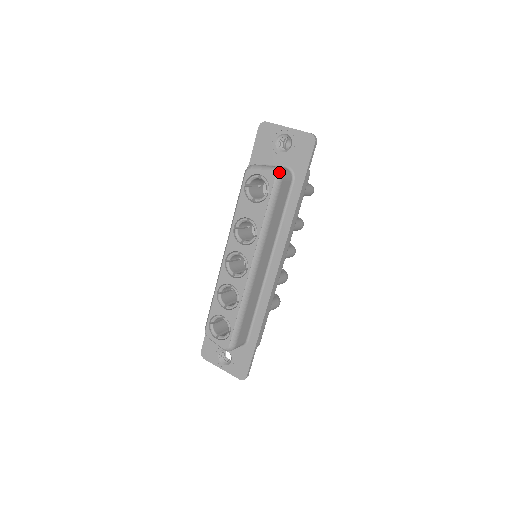
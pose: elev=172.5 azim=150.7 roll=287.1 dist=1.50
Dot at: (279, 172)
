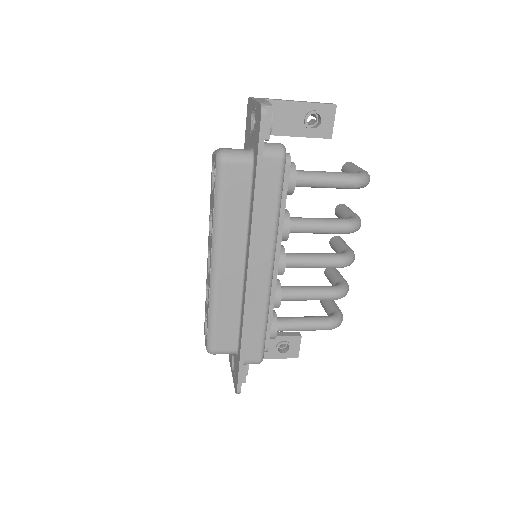
Dot at: (221, 154)
